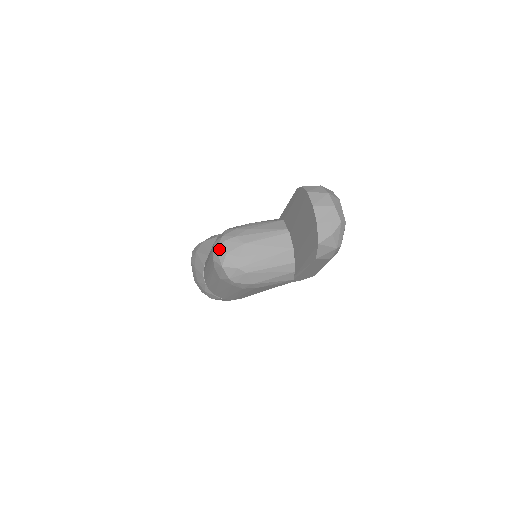
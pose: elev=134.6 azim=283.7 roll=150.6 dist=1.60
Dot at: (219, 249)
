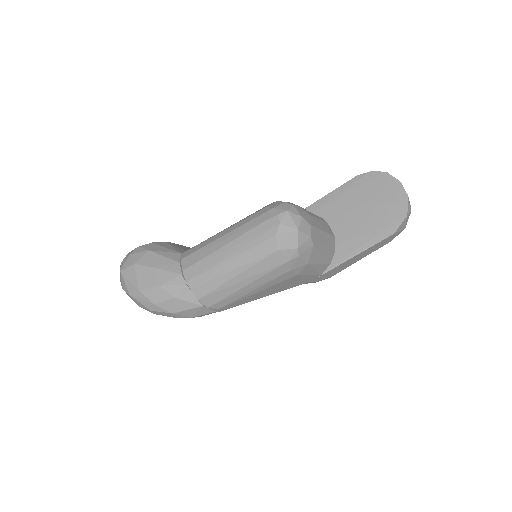
Dot at: (291, 211)
